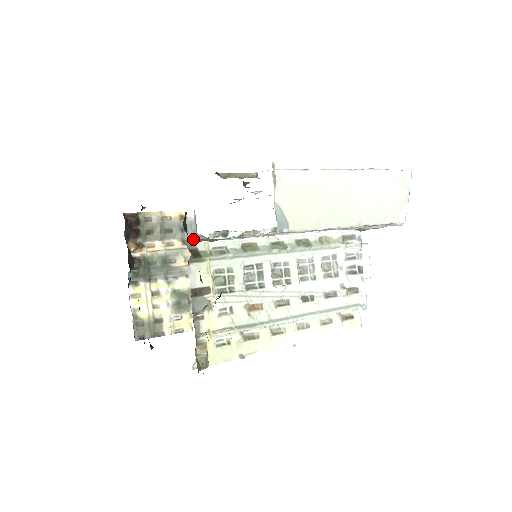
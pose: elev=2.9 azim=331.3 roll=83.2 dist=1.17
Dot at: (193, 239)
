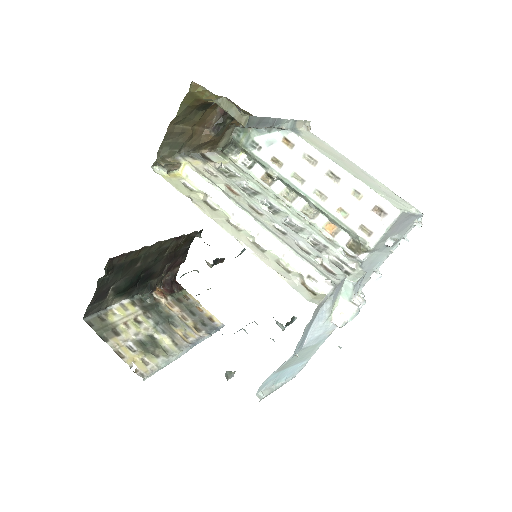
Dot at: (230, 153)
